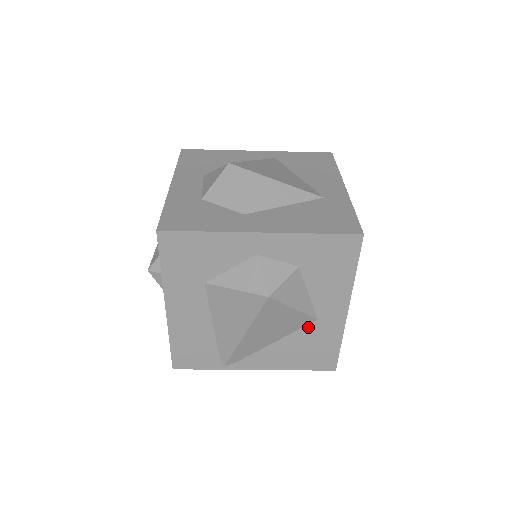
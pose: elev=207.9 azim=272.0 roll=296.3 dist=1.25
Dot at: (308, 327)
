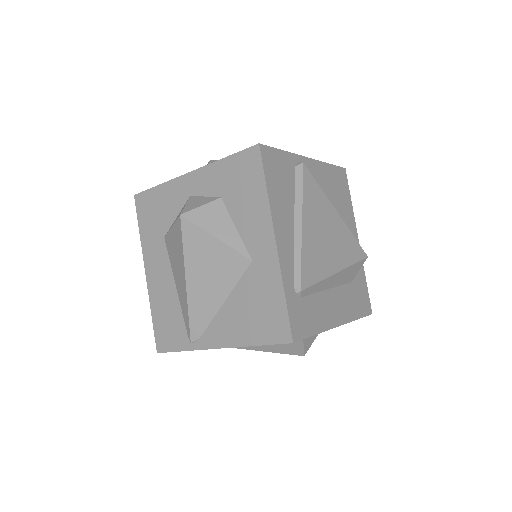
Dot at: (247, 274)
